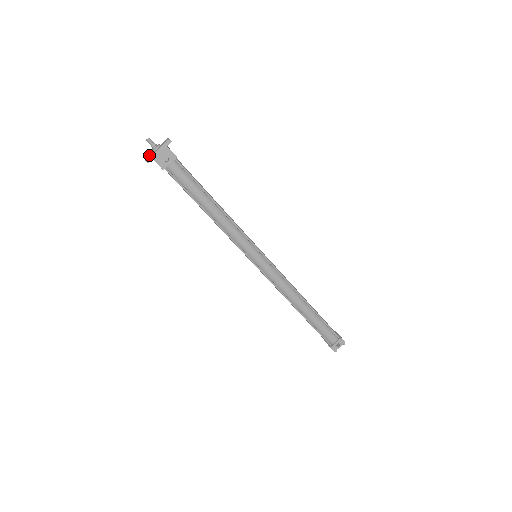
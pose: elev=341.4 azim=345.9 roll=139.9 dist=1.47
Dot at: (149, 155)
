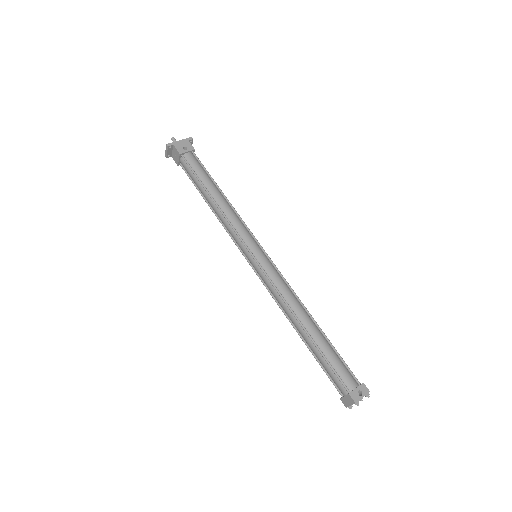
Dot at: (170, 150)
